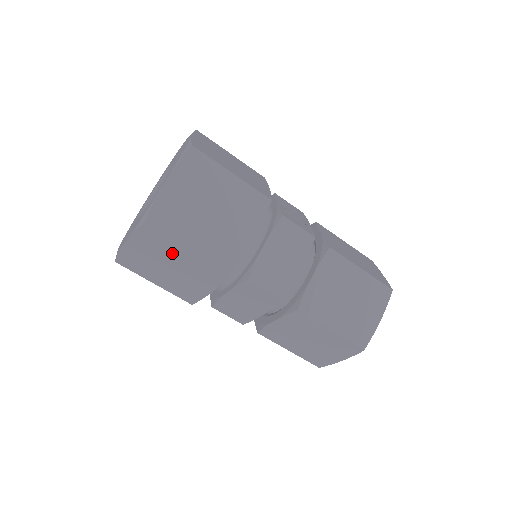
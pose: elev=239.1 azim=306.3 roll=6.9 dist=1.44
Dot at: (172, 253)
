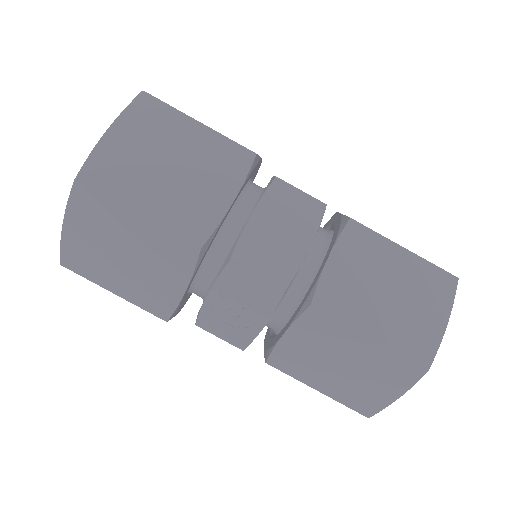
Dot at: (175, 136)
